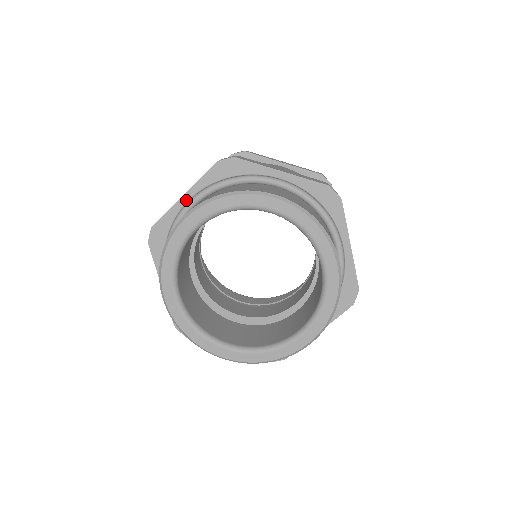
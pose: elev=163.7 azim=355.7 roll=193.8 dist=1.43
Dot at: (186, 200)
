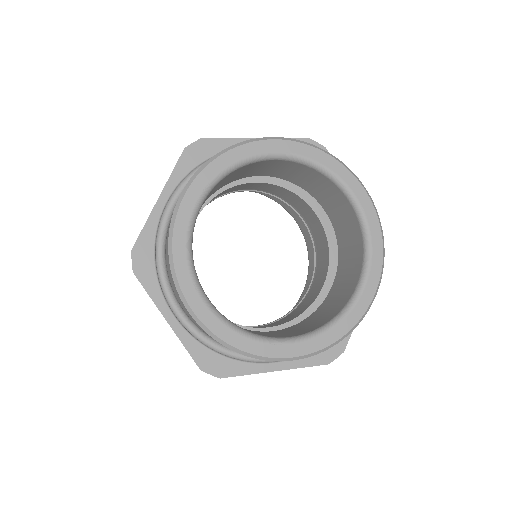
Dot at: occluded
